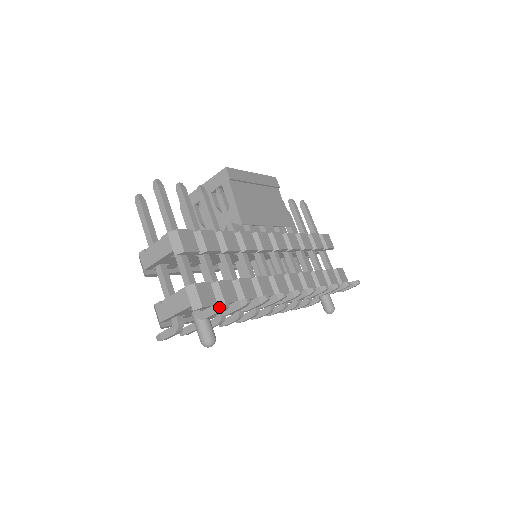
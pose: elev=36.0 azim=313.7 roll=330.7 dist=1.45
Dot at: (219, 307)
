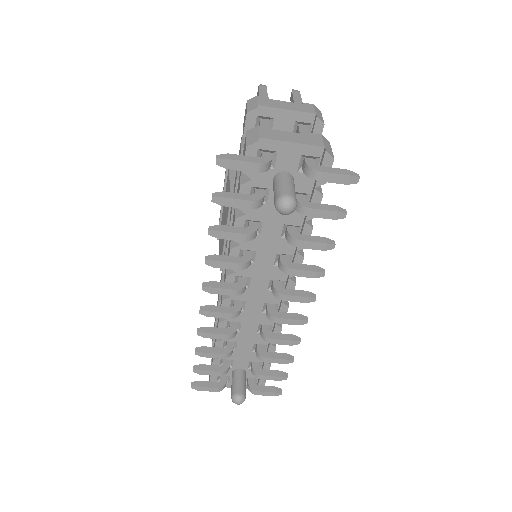
Dot at: (351, 173)
